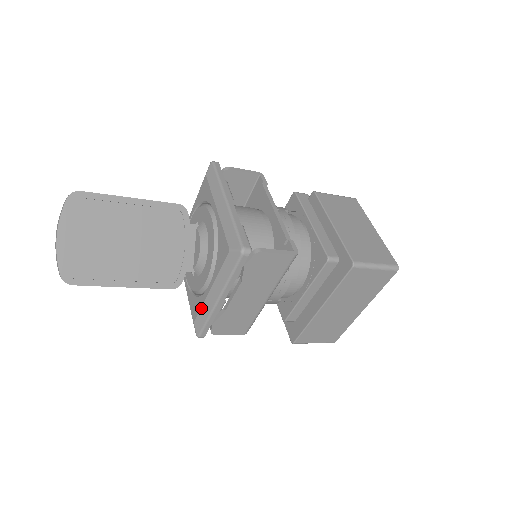
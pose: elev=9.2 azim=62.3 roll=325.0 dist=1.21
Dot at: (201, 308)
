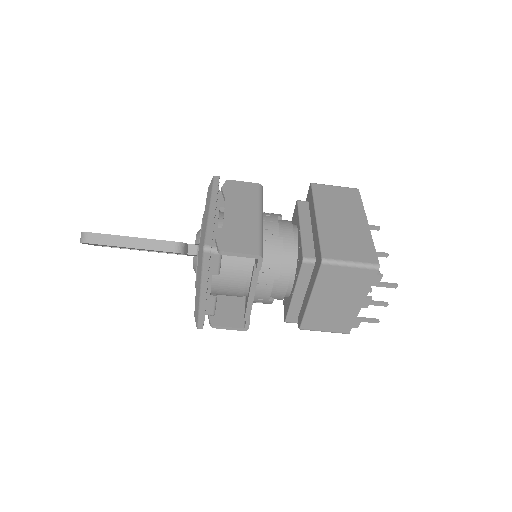
Dot at: (201, 232)
